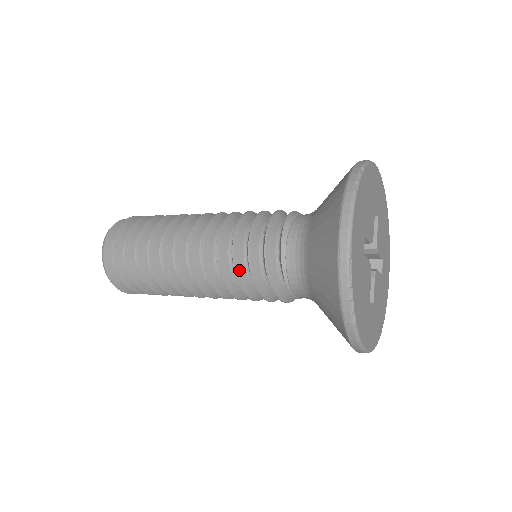
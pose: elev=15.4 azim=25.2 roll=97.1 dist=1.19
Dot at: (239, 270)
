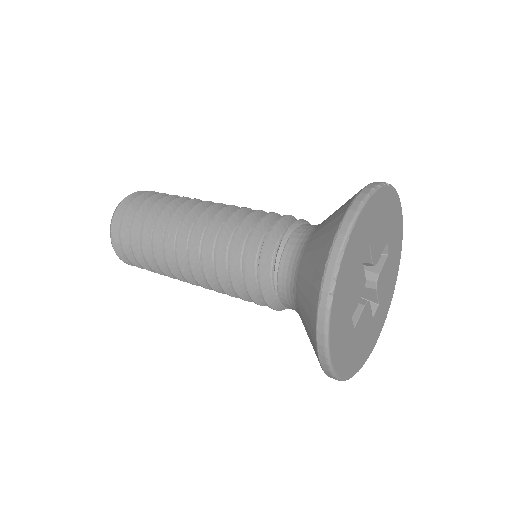
Dot at: (235, 249)
